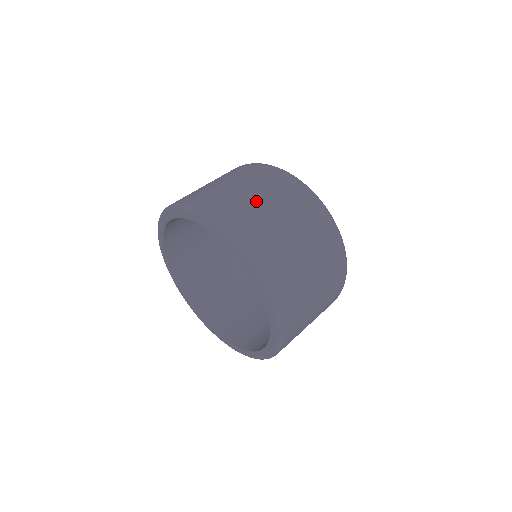
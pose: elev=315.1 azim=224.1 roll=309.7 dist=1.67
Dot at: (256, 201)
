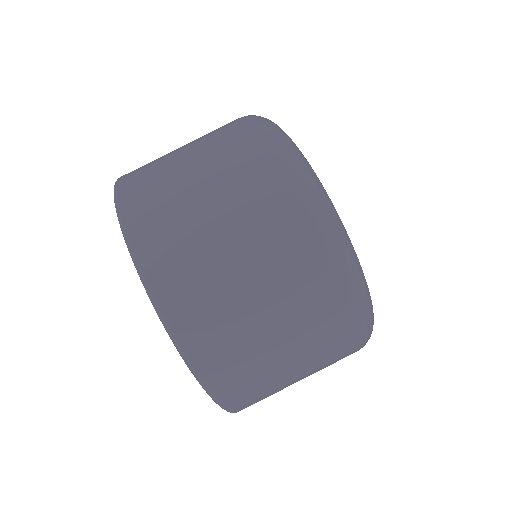
Dot at: (264, 329)
